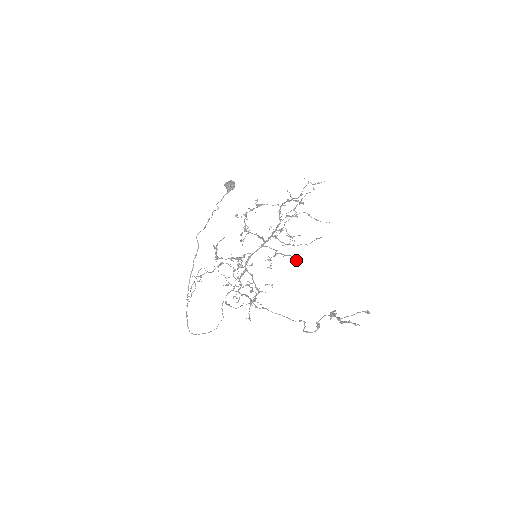
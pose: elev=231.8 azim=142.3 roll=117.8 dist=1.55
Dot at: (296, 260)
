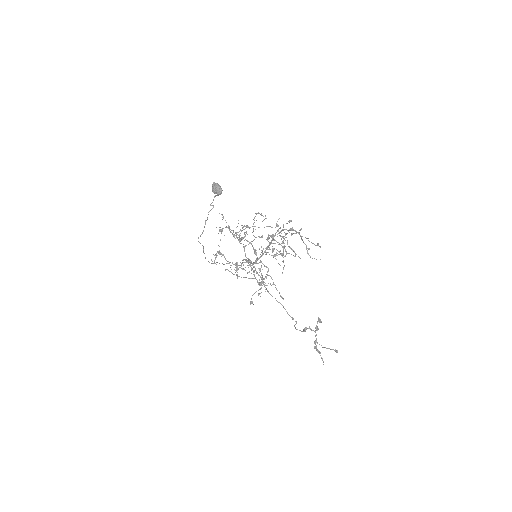
Dot at: (280, 296)
